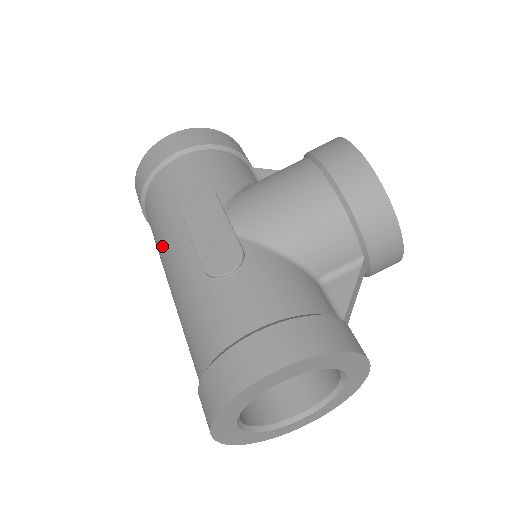
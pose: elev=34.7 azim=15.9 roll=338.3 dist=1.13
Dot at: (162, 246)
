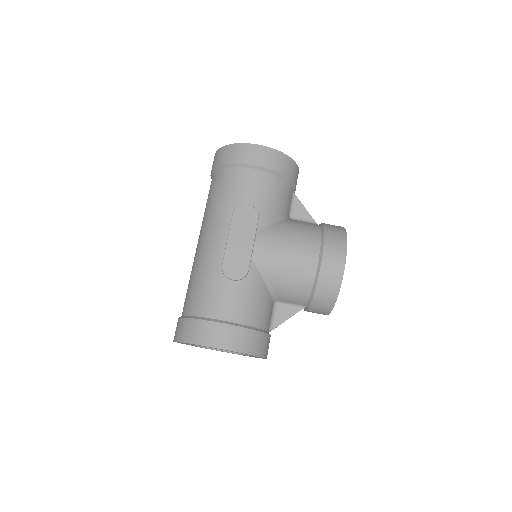
Dot at: (210, 219)
